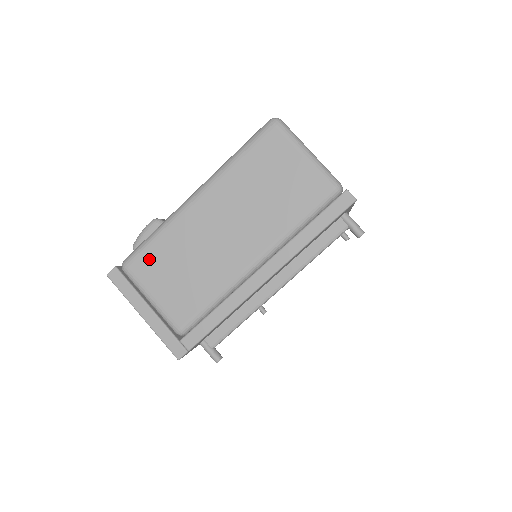
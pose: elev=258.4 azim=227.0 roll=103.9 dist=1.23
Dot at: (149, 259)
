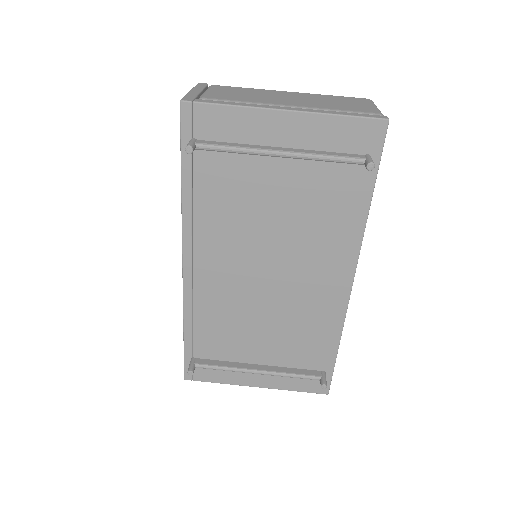
Dot at: (231, 88)
